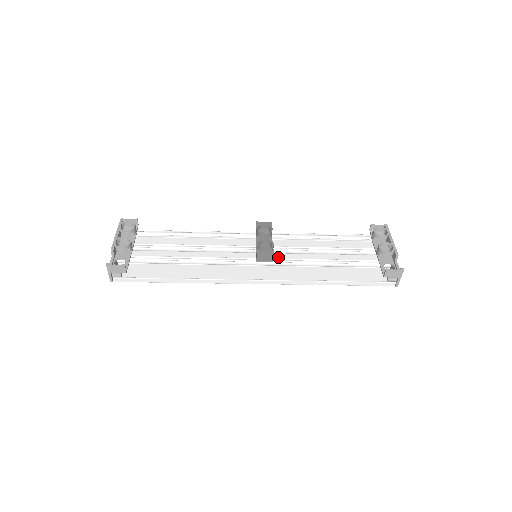
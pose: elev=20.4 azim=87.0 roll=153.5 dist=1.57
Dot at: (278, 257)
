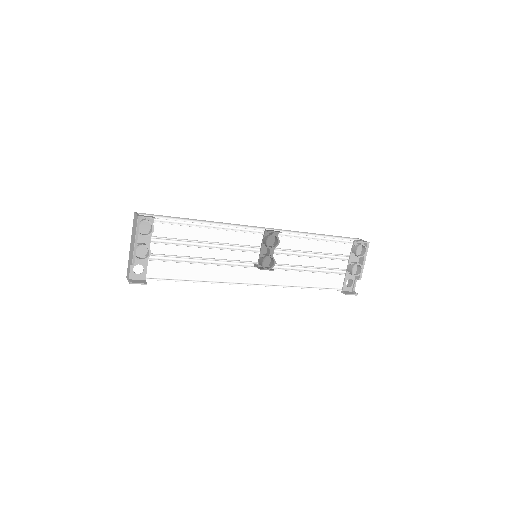
Dot at: occluded
